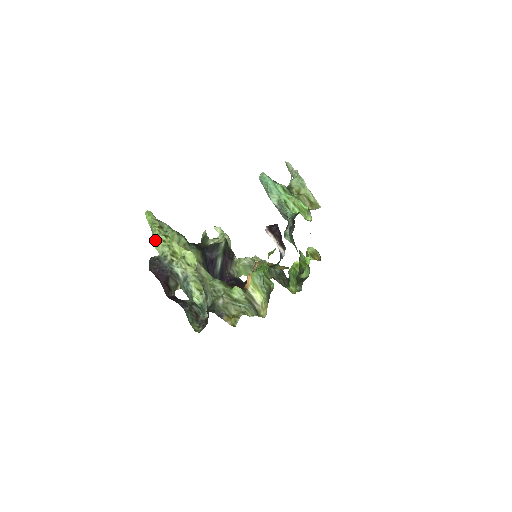
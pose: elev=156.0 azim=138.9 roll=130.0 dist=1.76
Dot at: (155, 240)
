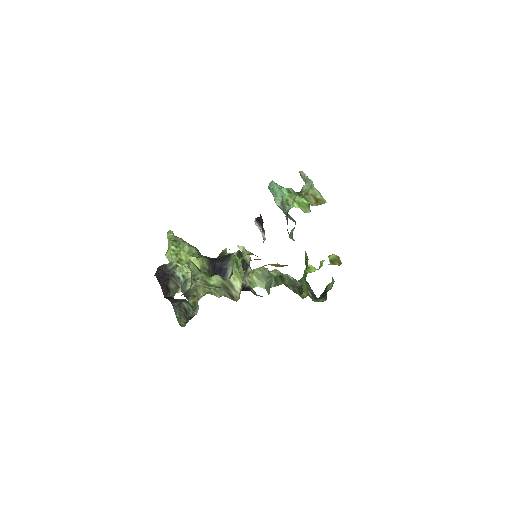
Dot at: (167, 251)
